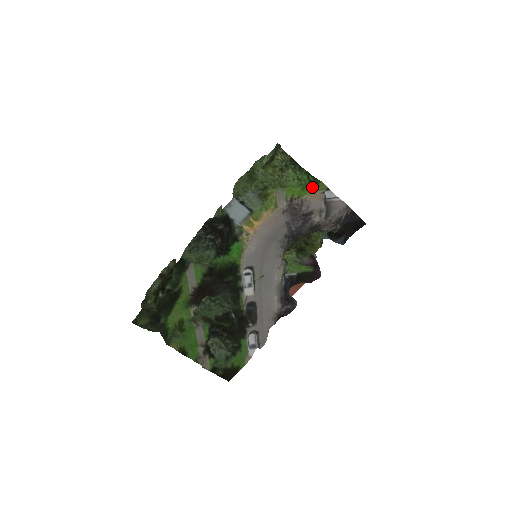
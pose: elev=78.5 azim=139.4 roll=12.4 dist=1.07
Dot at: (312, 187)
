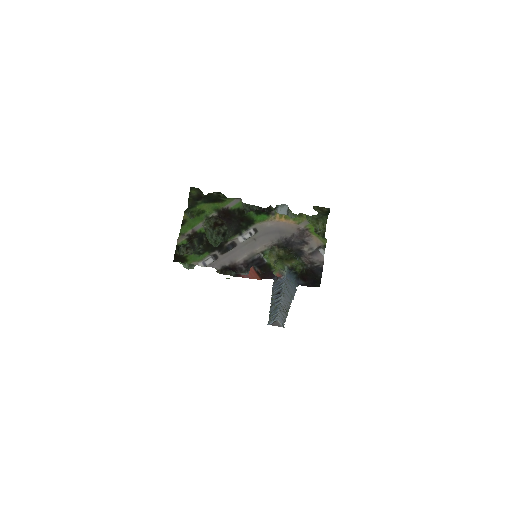
Dot at: occluded
